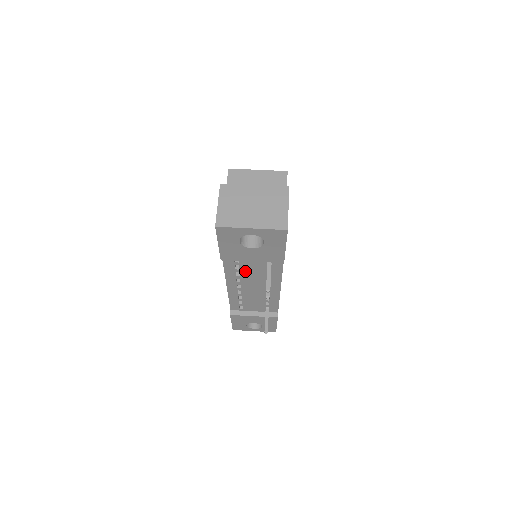
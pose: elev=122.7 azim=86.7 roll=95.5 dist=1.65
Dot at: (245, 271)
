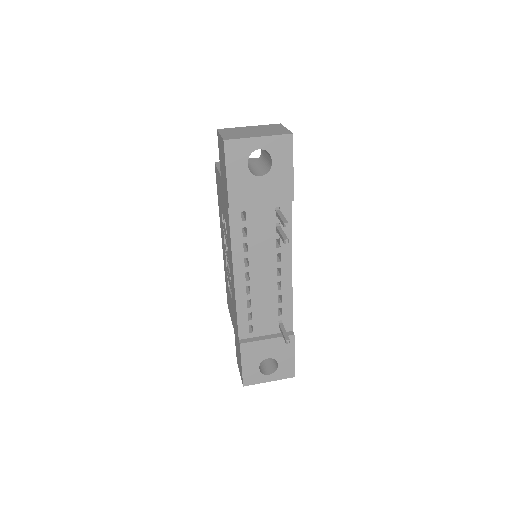
Dot at: (253, 239)
